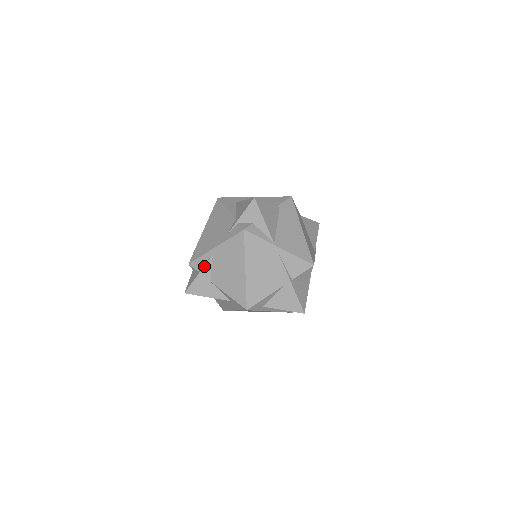
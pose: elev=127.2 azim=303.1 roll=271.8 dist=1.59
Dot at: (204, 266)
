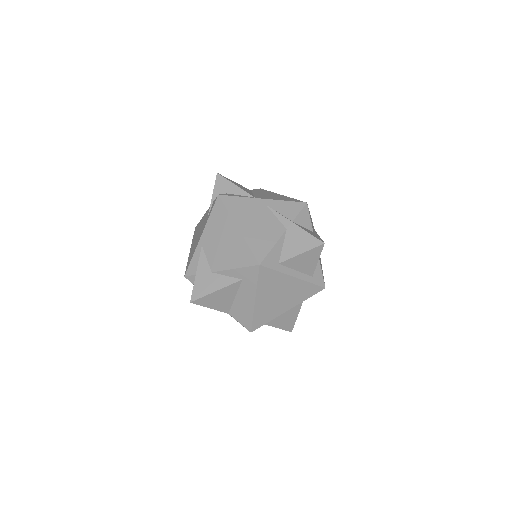
Dot at: (198, 261)
